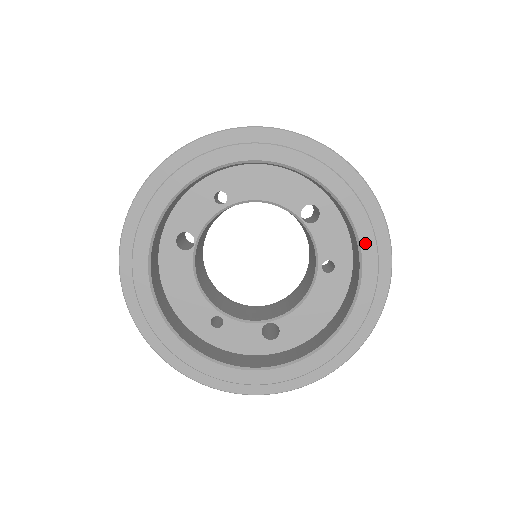
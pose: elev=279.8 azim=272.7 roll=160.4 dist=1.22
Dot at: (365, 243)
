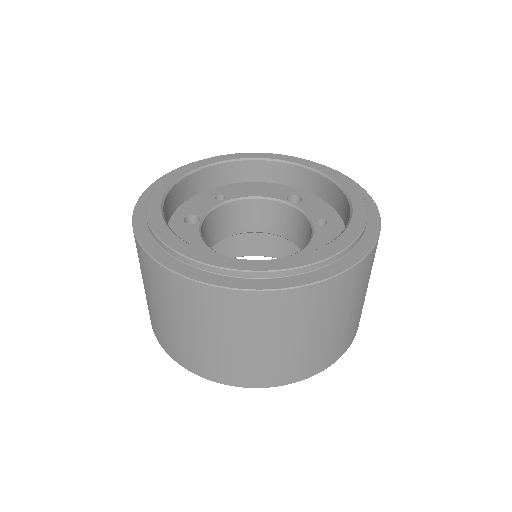
Dot at: (342, 182)
